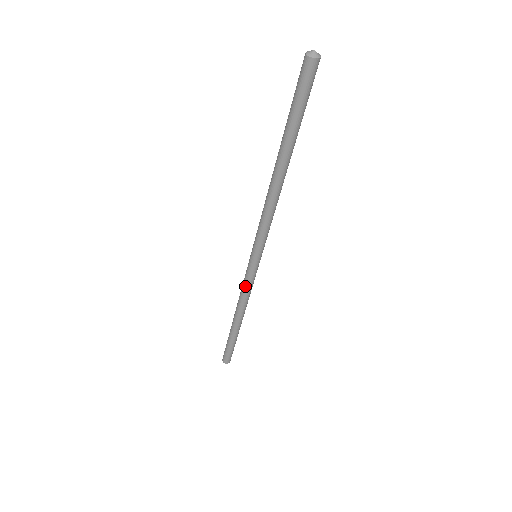
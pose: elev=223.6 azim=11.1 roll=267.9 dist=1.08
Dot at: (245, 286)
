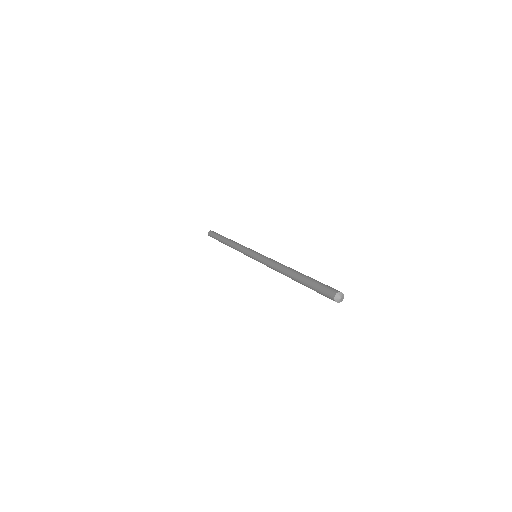
Dot at: (241, 250)
